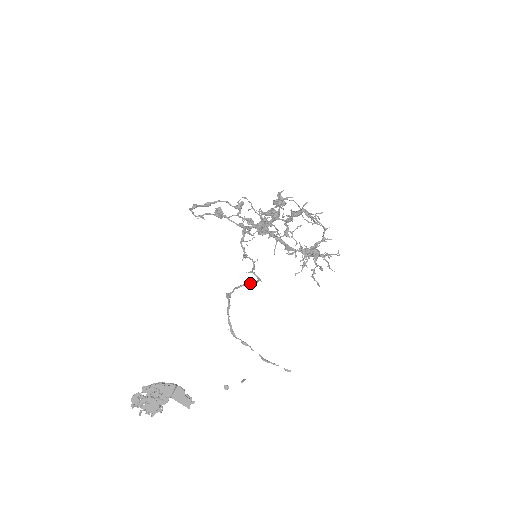
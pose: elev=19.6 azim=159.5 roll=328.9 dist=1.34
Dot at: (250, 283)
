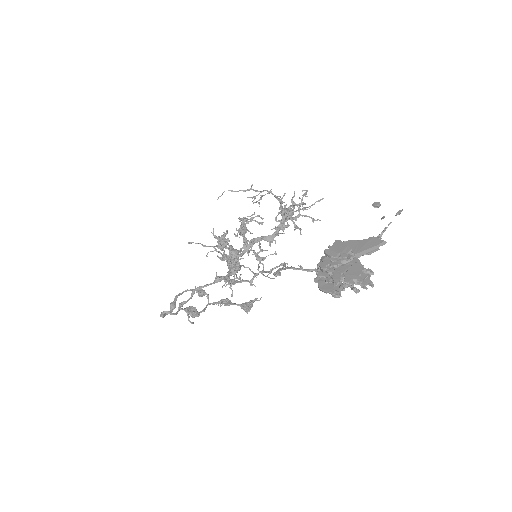
Dot at: occluded
